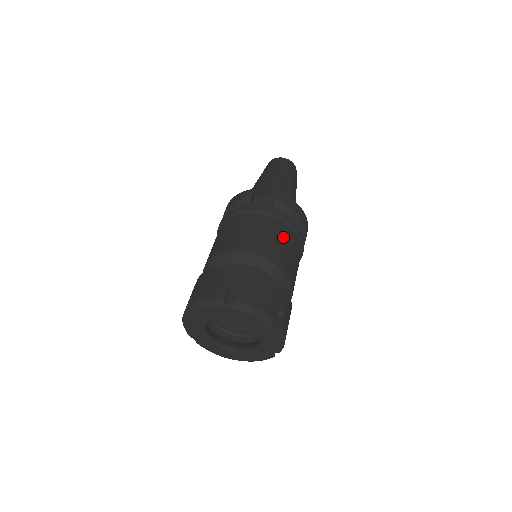
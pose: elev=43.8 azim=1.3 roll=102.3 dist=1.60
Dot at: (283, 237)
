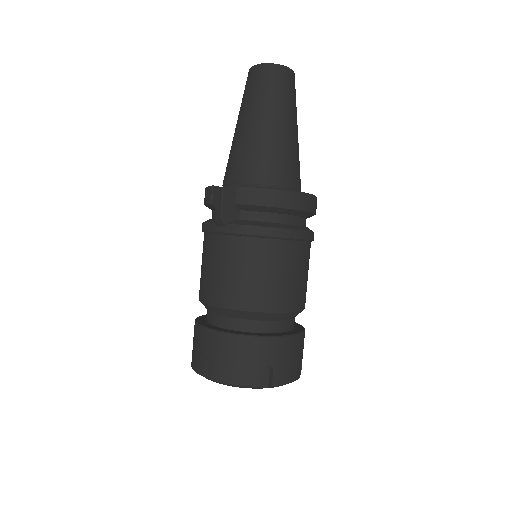
Dot at: (254, 262)
